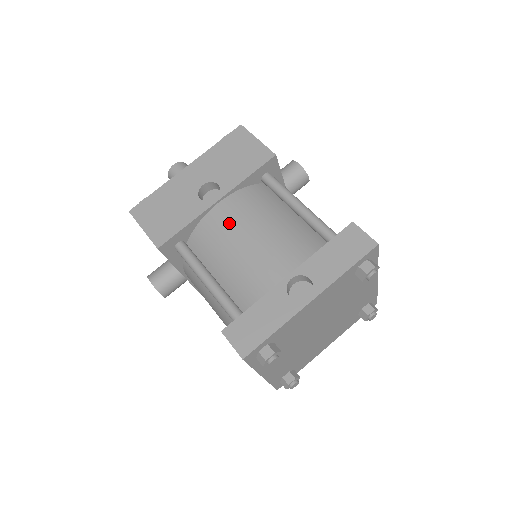
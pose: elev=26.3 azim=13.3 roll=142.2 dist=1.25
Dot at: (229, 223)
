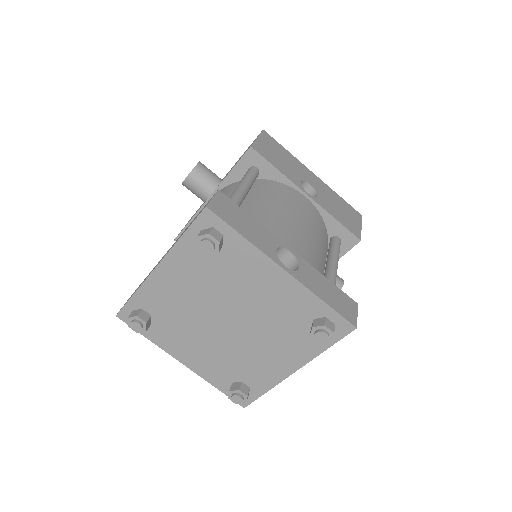
Dot at: (297, 204)
